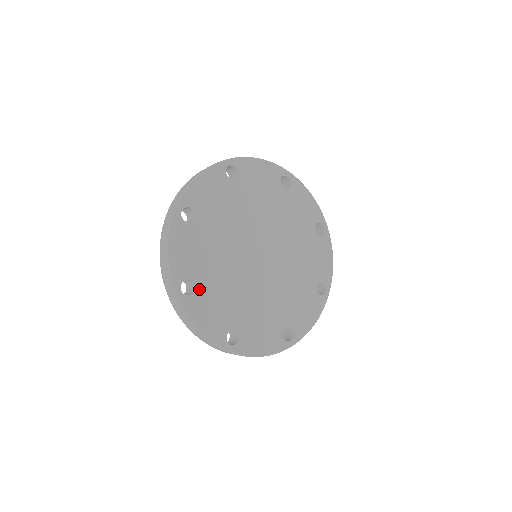
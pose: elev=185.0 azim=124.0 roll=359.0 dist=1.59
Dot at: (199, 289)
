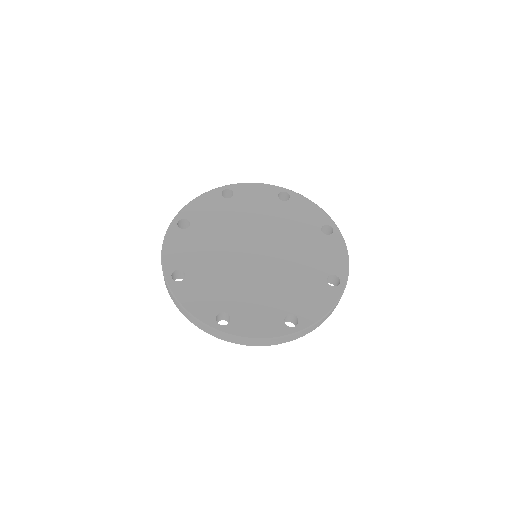
Dot at: (189, 277)
